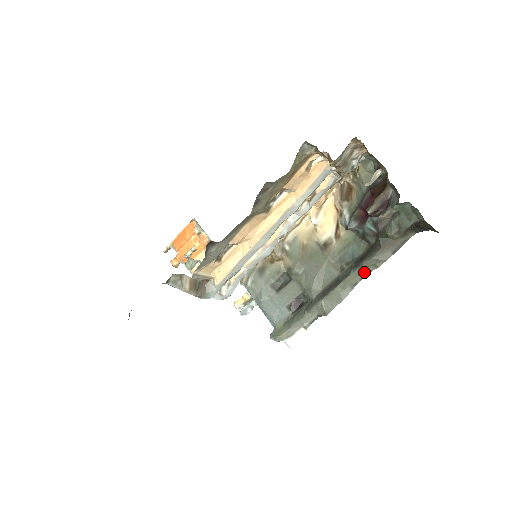
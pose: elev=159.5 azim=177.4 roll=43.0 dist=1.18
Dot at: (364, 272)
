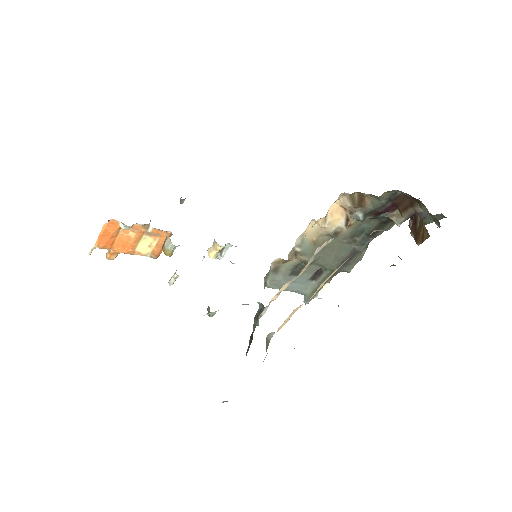
Dot at: (375, 236)
